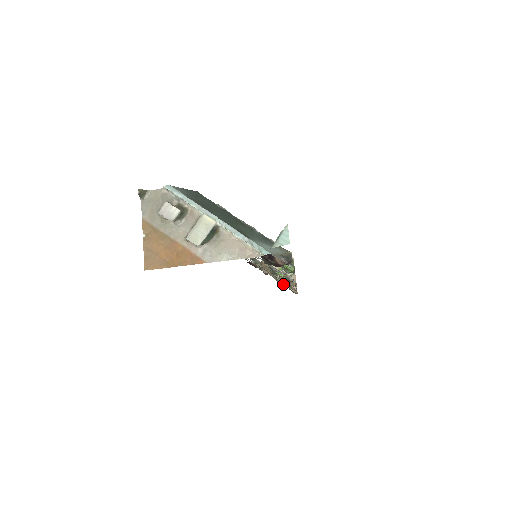
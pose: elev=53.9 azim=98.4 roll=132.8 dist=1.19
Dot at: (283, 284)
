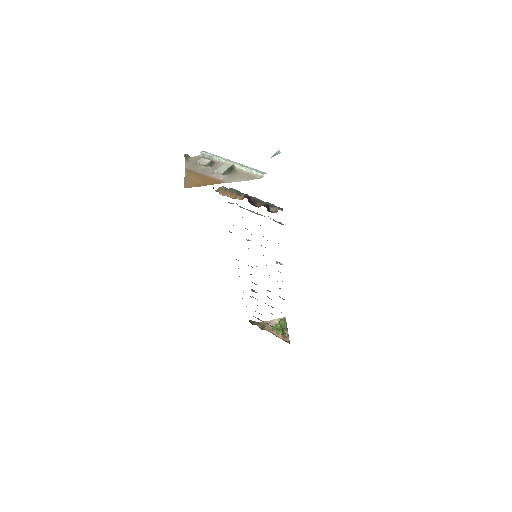
Dot at: occluded
